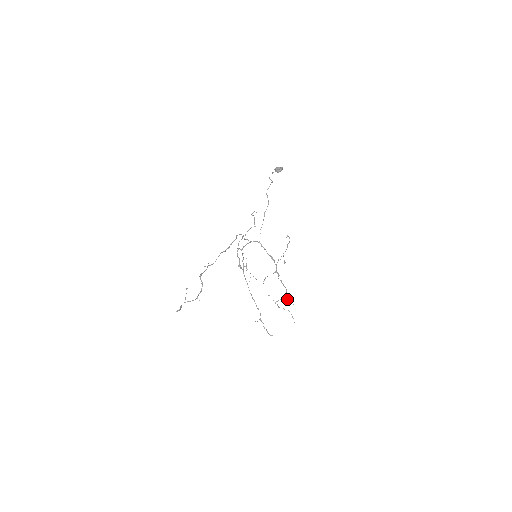
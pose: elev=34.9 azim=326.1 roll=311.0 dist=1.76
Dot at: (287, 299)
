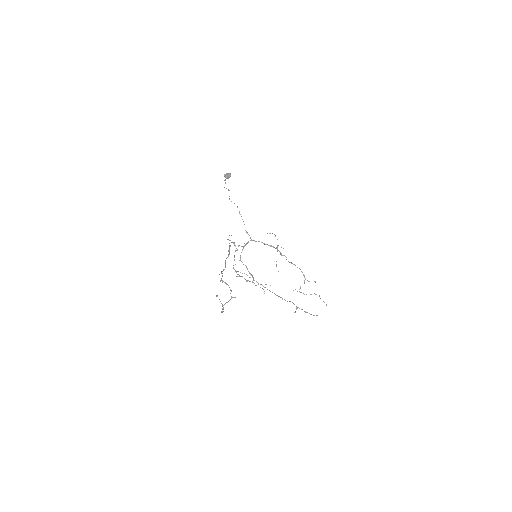
Dot at: occluded
